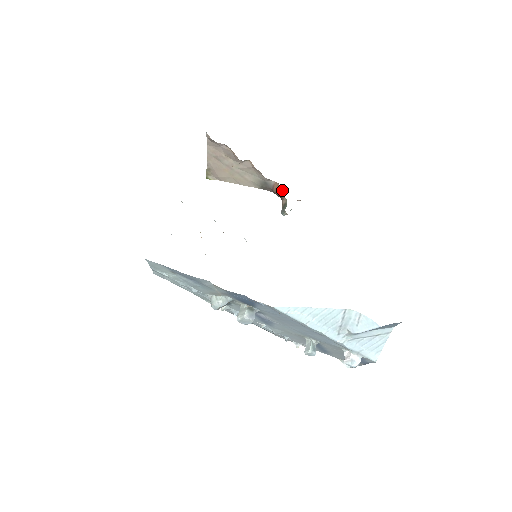
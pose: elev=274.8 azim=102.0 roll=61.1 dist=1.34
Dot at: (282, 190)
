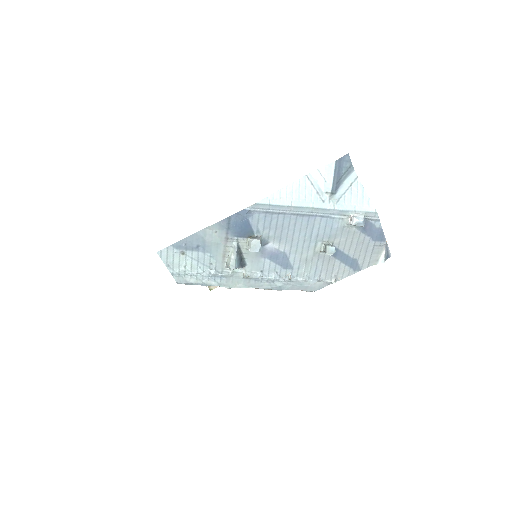
Dot at: occluded
